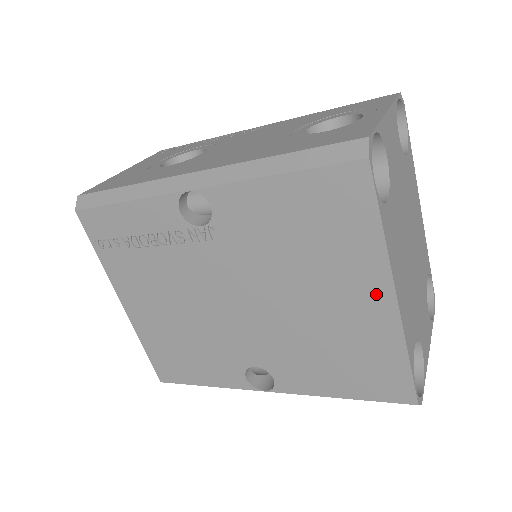
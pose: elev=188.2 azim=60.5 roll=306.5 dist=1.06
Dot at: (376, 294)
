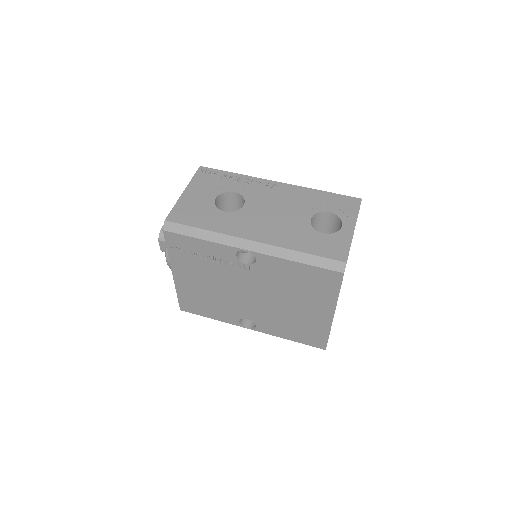
Dot at: (325, 312)
